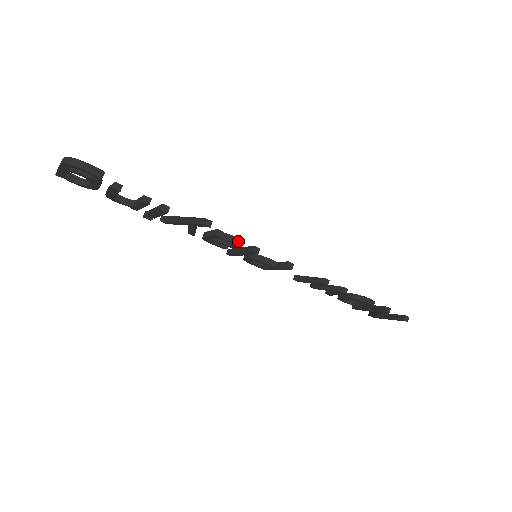
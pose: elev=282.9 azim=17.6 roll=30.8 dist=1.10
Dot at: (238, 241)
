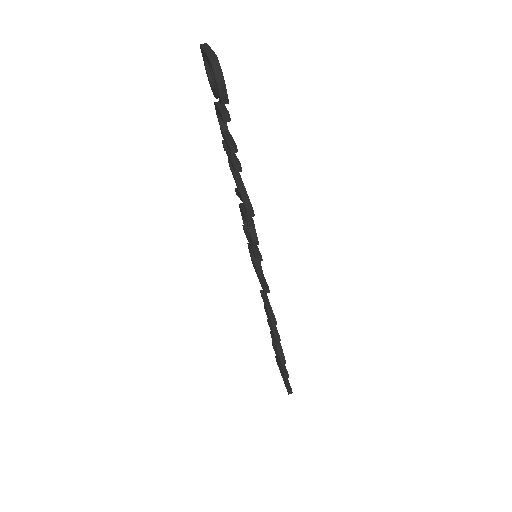
Dot at: (255, 241)
